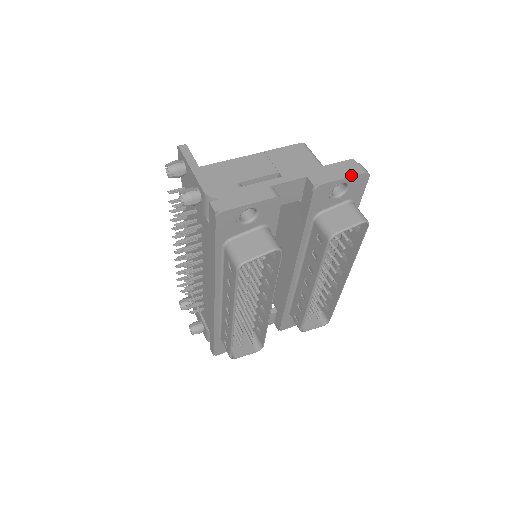
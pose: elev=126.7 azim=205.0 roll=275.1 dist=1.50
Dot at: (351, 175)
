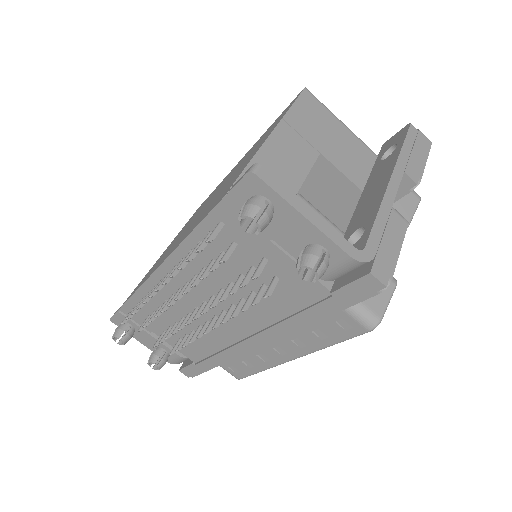
Dot at: (427, 153)
